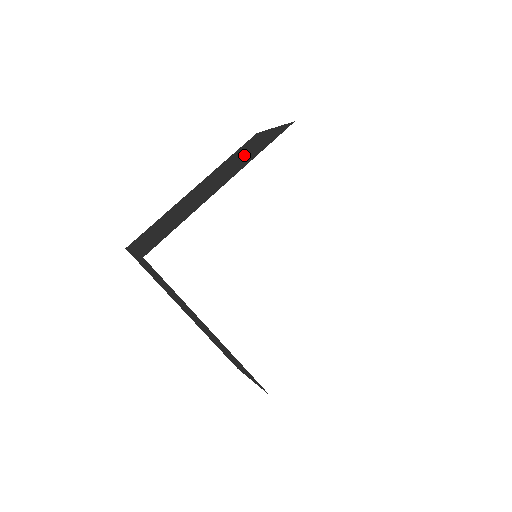
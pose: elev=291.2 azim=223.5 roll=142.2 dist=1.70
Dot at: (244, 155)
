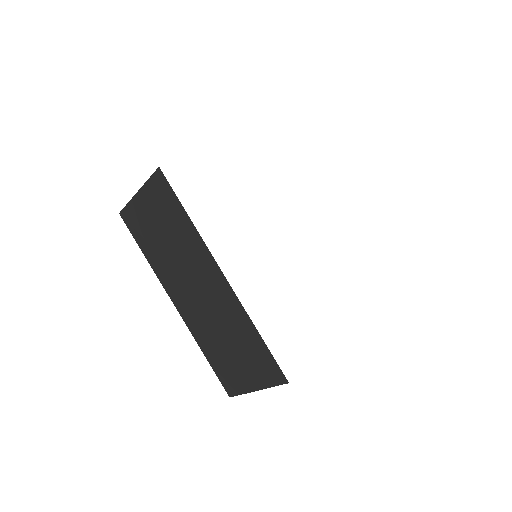
Dot at: occluded
